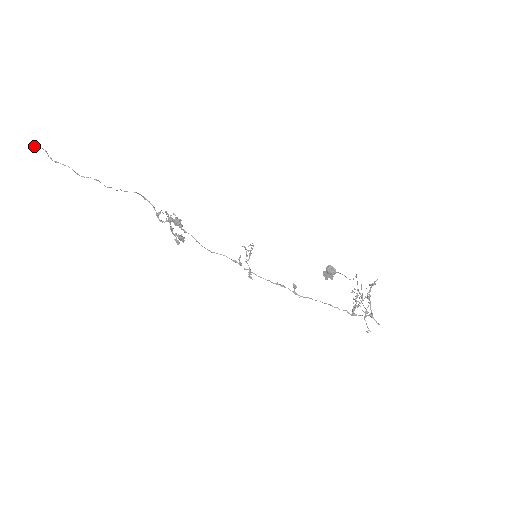
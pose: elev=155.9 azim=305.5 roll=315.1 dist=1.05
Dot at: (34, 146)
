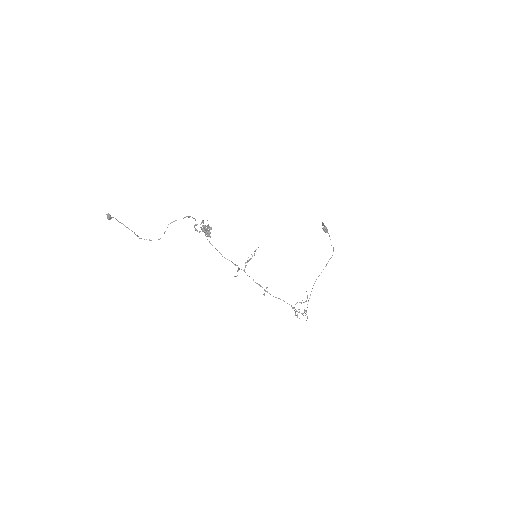
Dot at: (108, 218)
